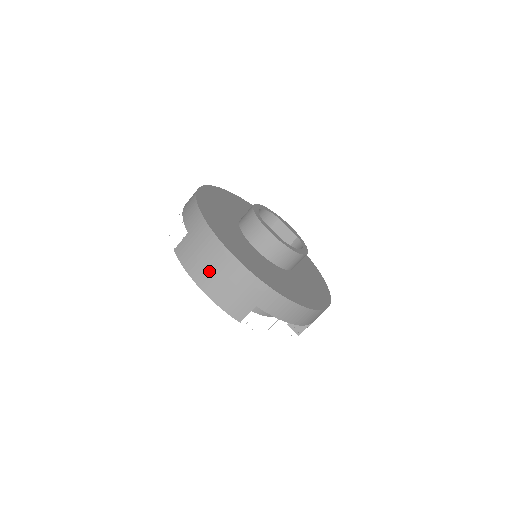
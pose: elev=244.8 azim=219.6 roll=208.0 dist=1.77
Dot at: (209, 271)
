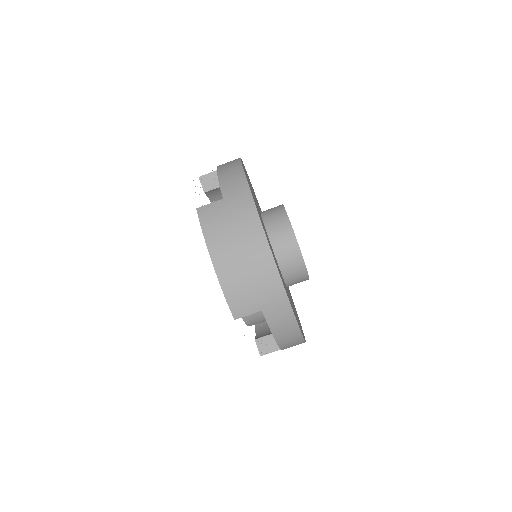
Dot at: (233, 251)
